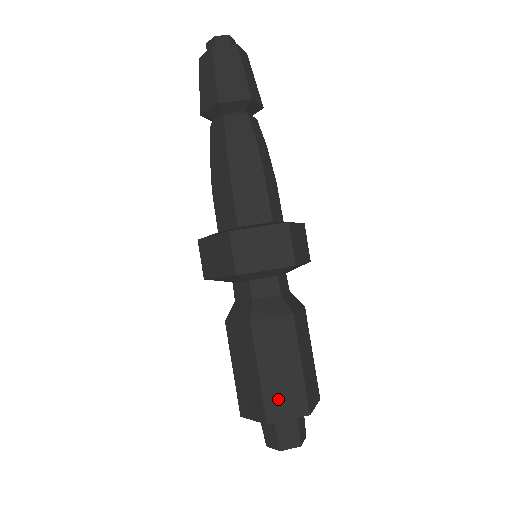
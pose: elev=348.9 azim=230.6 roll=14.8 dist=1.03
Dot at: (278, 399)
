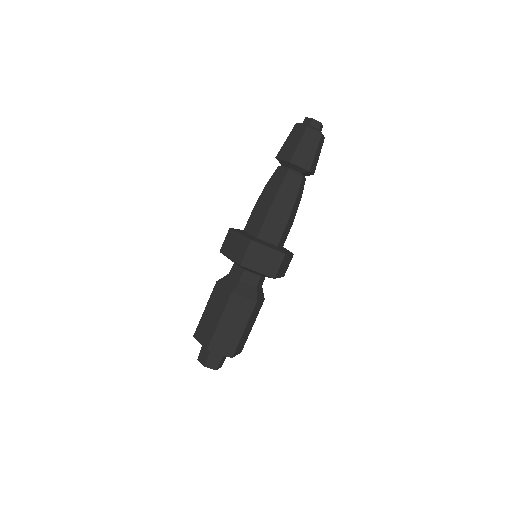
Dot at: (221, 340)
